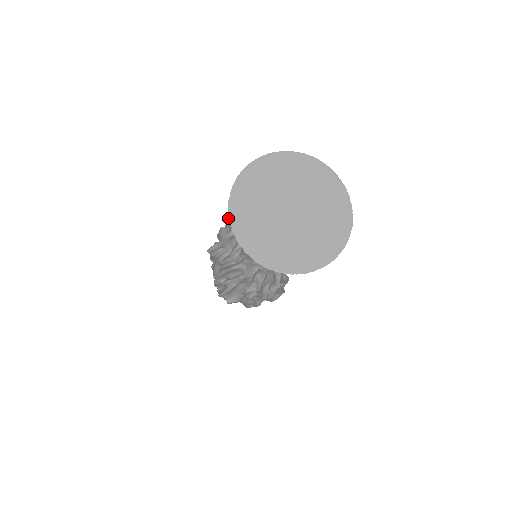
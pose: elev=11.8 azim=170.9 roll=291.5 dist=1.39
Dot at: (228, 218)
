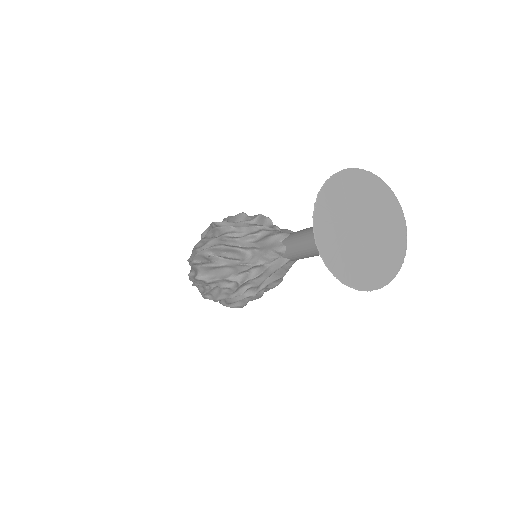
Dot at: (318, 192)
